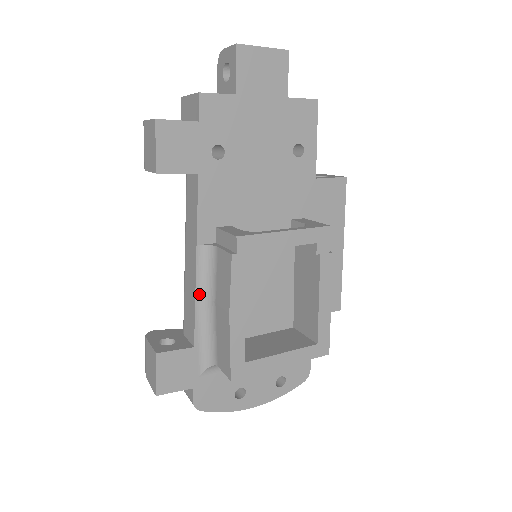
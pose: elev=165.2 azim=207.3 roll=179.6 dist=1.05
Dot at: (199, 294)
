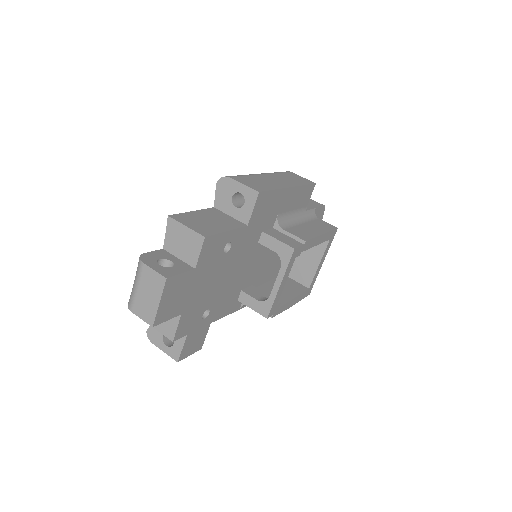
Dot at: occluded
